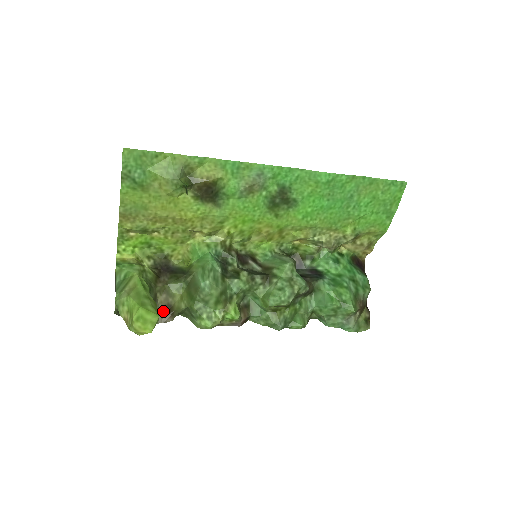
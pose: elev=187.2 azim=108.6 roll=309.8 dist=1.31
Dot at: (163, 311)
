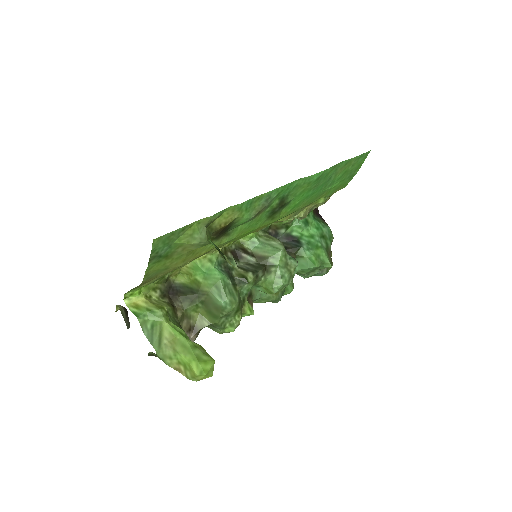
Dot at: (189, 334)
